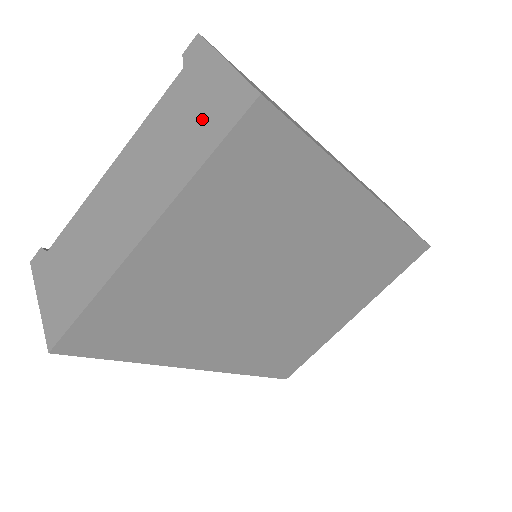
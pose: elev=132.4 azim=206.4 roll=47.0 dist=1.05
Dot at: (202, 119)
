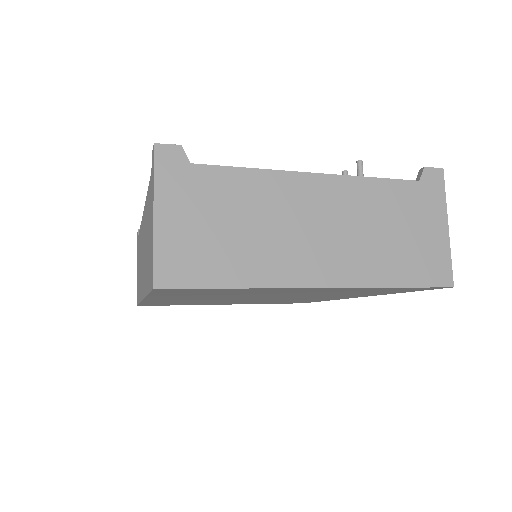
Dot at: (412, 250)
